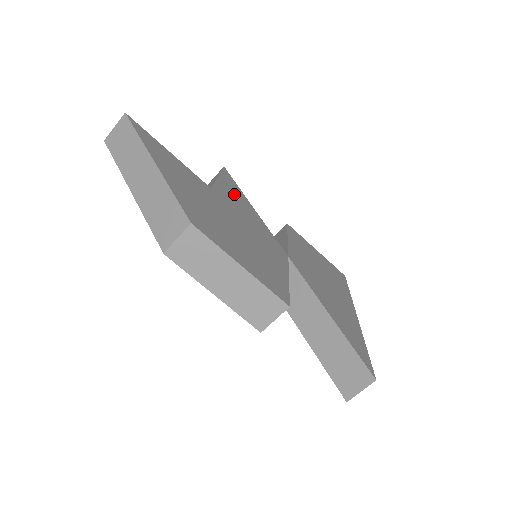
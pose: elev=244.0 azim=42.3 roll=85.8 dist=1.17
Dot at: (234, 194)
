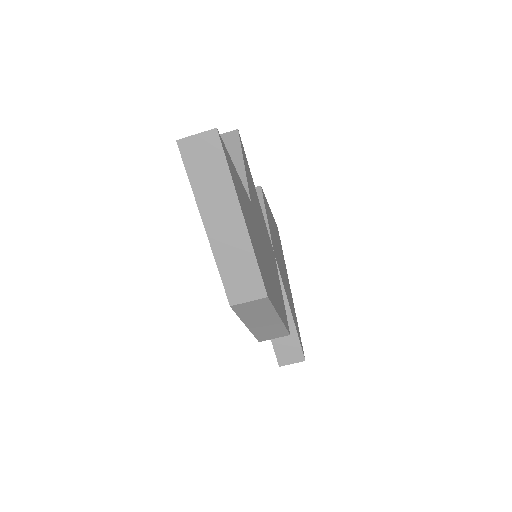
Dot at: (252, 186)
